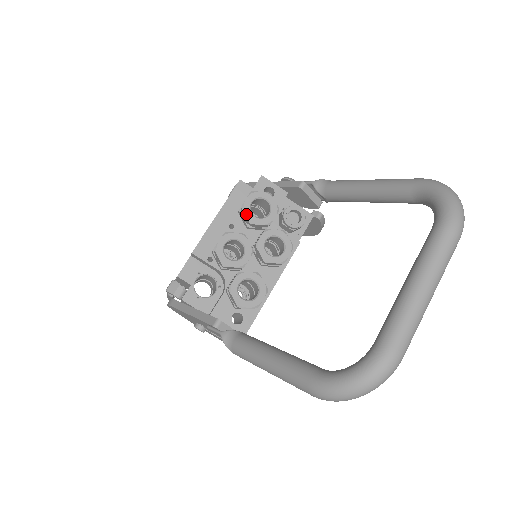
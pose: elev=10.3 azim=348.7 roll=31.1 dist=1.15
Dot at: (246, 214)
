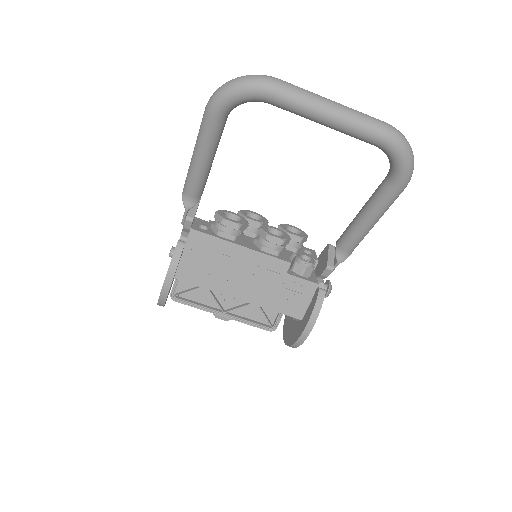
Dot at: (283, 224)
